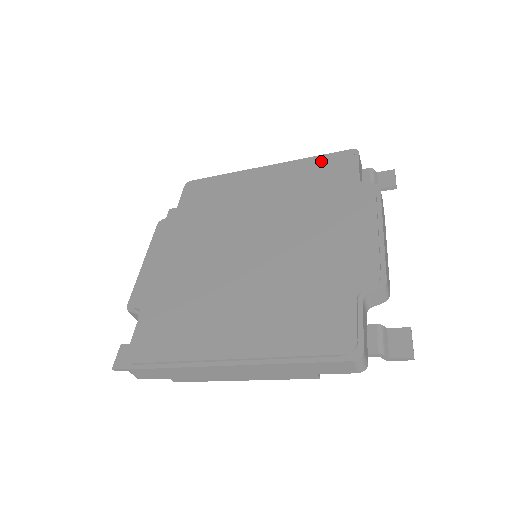
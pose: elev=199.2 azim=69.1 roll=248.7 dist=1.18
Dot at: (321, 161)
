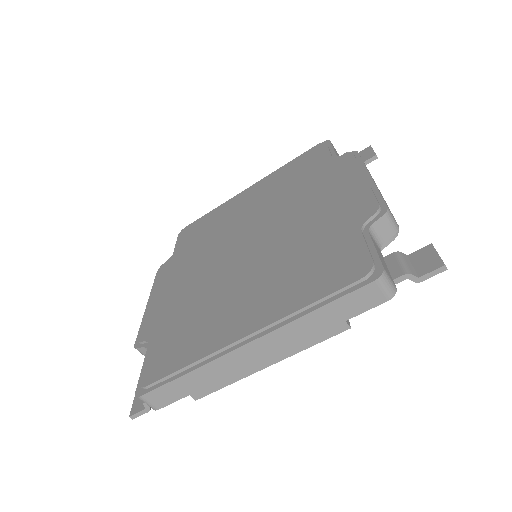
Dot at: (297, 161)
